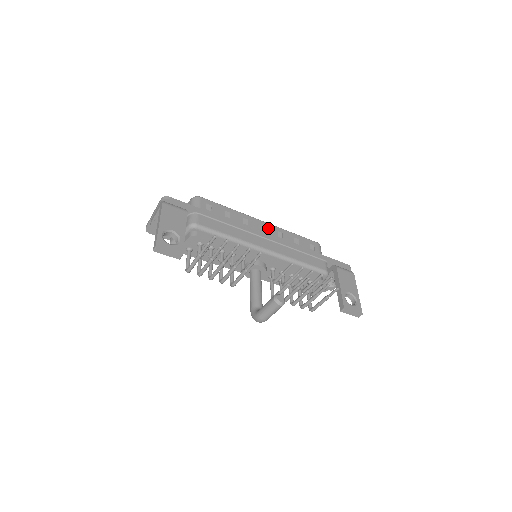
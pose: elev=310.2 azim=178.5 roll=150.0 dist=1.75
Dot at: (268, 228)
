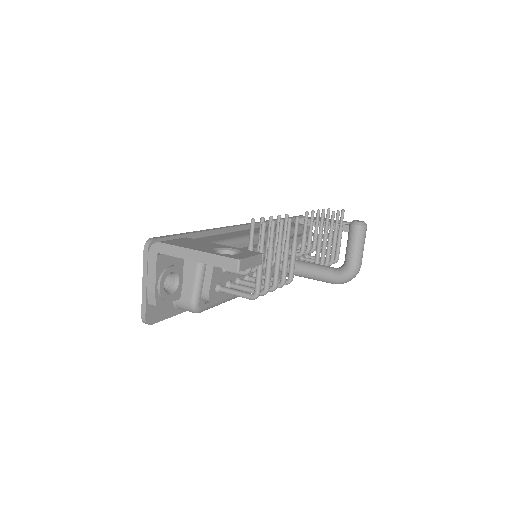
Dot at: occluded
